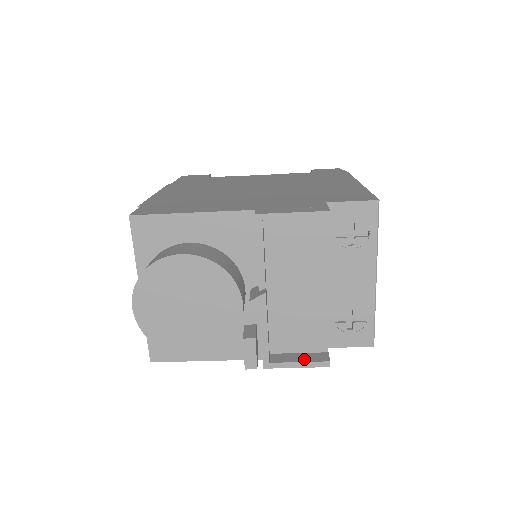
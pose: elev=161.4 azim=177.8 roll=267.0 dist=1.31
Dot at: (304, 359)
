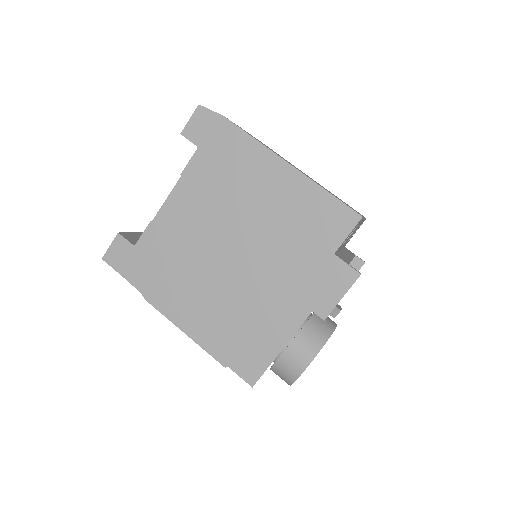
Dot at: occluded
